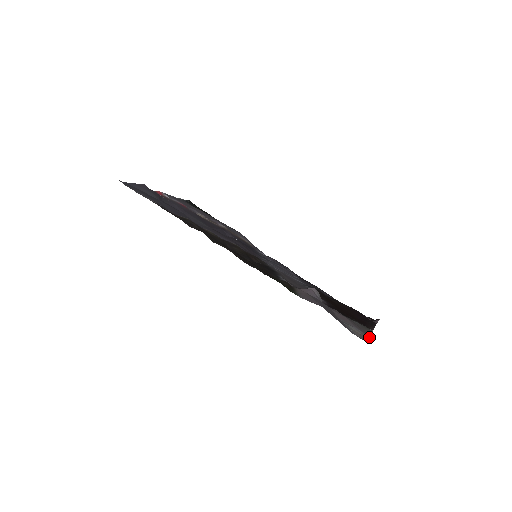
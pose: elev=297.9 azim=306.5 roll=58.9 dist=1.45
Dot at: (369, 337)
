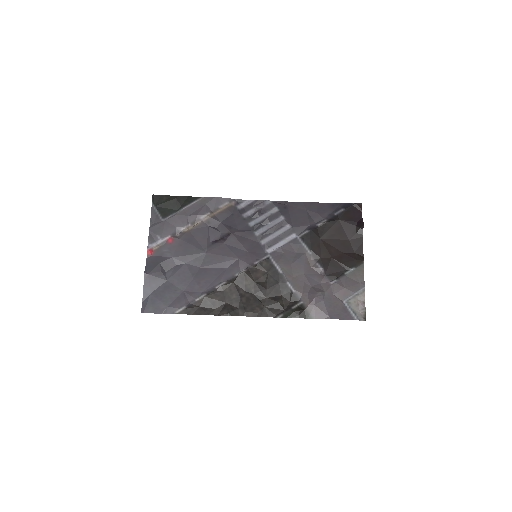
Dot at: (364, 294)
